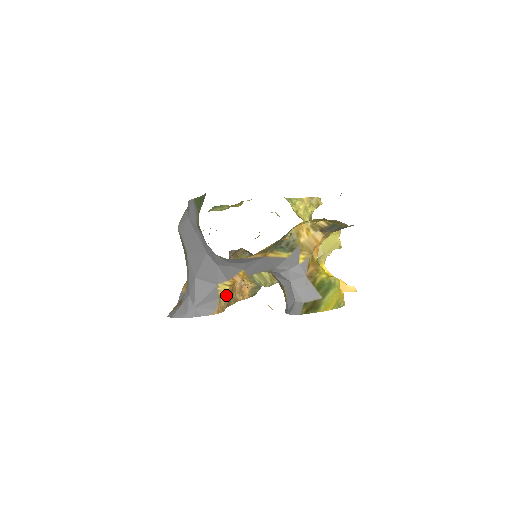
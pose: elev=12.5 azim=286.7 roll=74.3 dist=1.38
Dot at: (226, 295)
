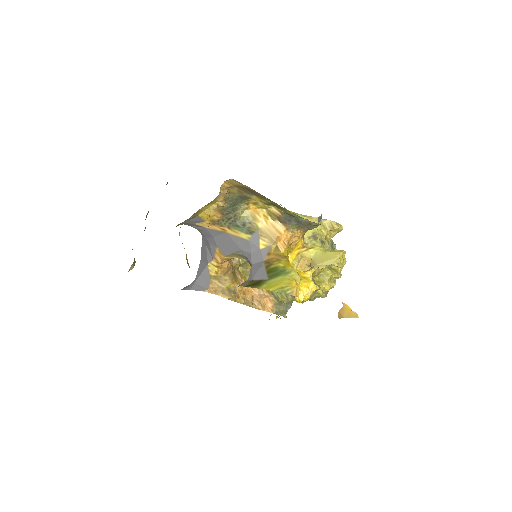
Dot at: (217, 278)
